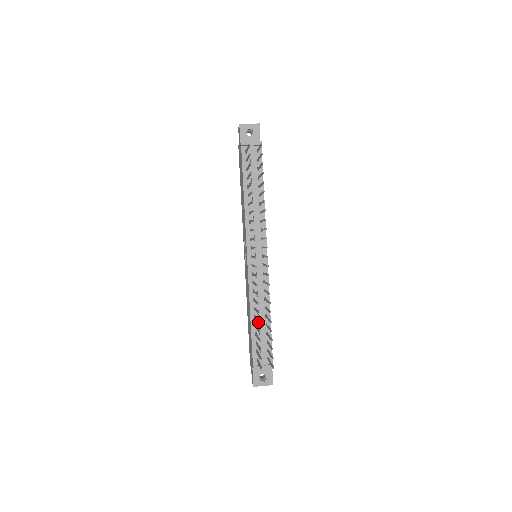
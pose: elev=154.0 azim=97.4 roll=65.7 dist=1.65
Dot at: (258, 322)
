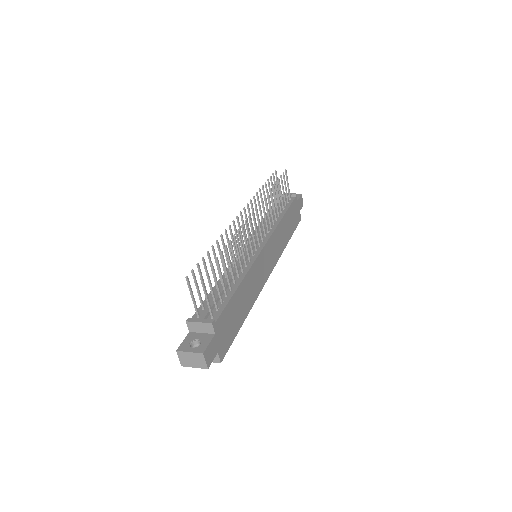
Dot at: (212, 245)
